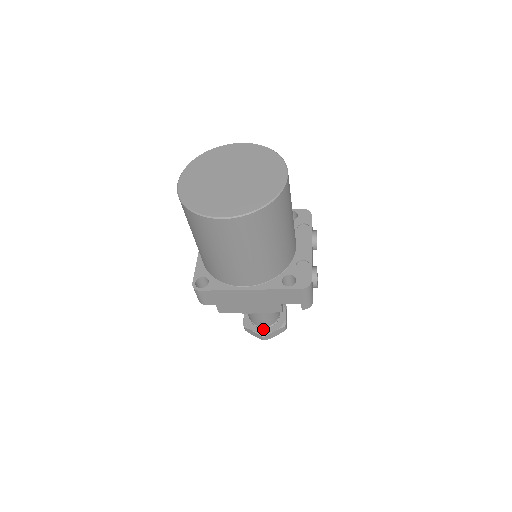
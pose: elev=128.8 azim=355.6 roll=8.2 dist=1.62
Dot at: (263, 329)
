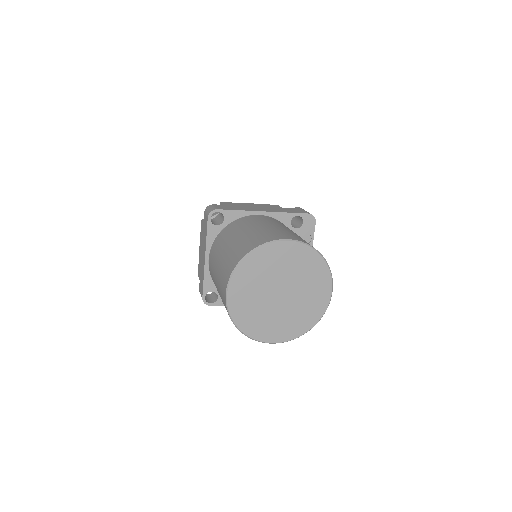
Dot at: occluded
